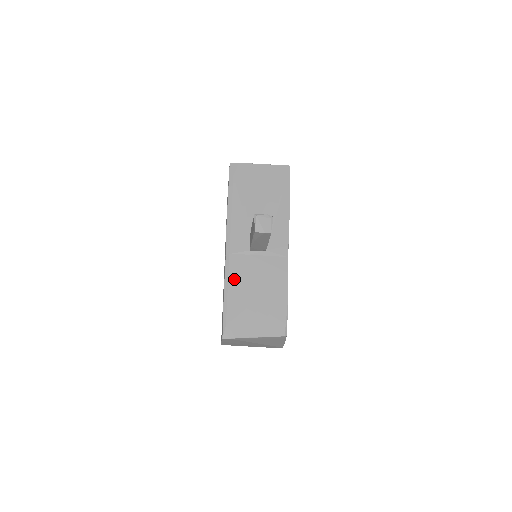
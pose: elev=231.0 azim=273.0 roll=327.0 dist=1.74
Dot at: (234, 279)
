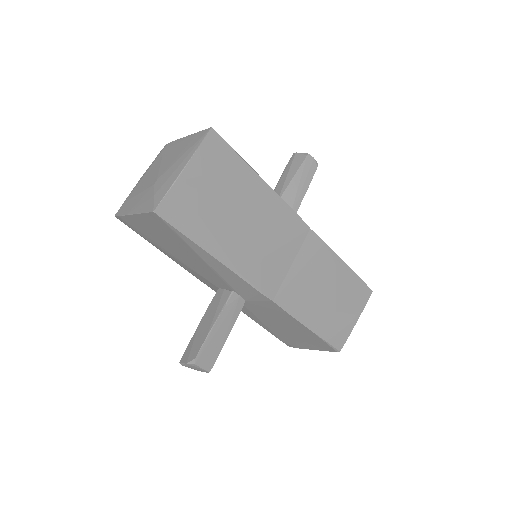
Dot at: (250, 315)
